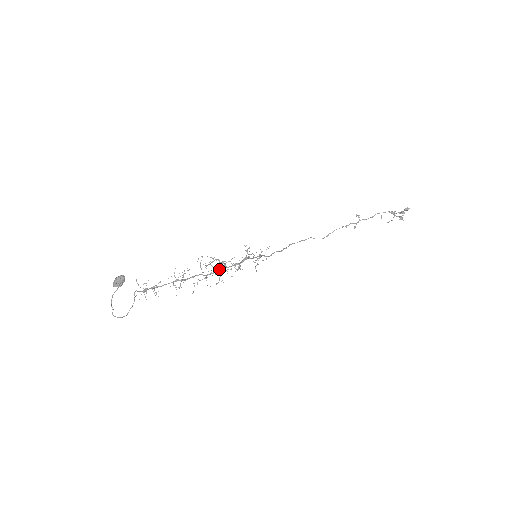
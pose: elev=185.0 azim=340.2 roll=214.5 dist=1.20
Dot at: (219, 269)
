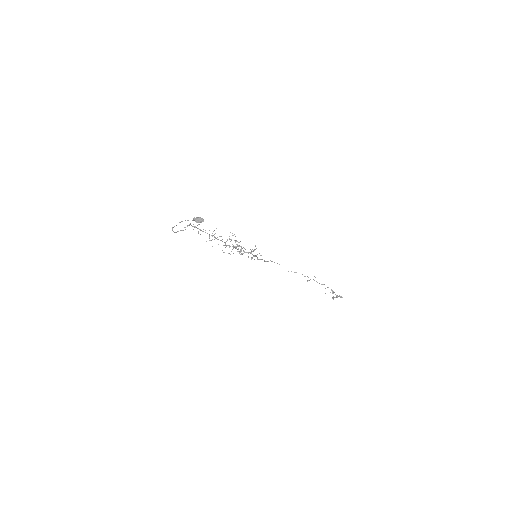
Dot at: (235, 247)
